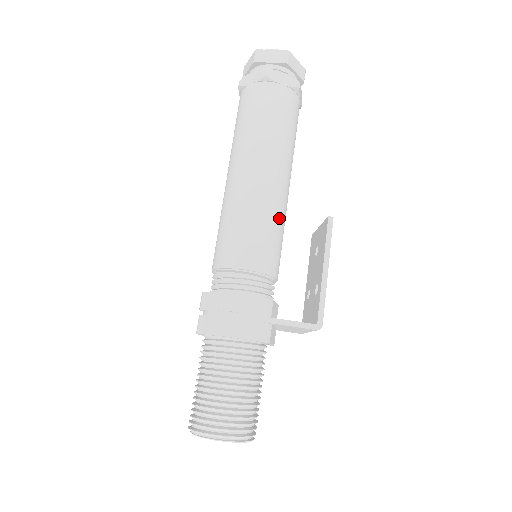
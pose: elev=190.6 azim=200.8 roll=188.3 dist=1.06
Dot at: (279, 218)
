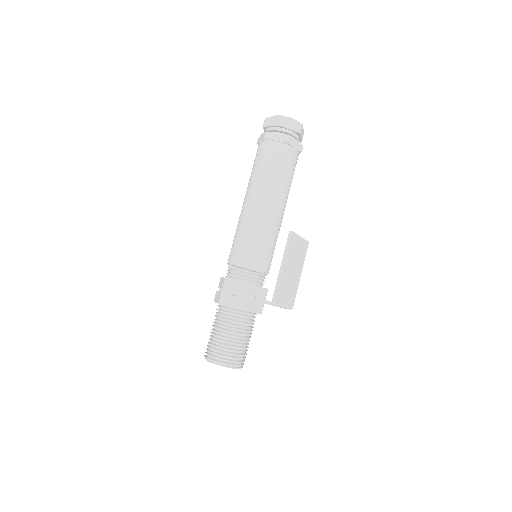
Dot at: (264, 232)
